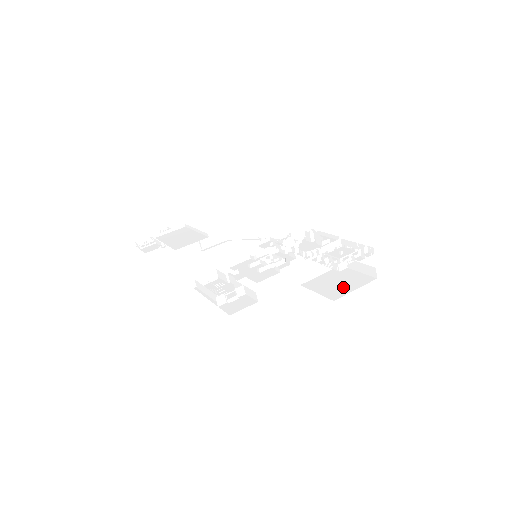
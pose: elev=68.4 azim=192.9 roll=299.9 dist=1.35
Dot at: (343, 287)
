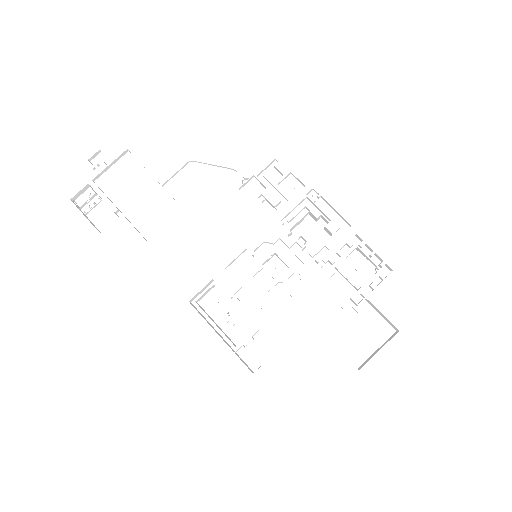
Dot at: (364, 343)
